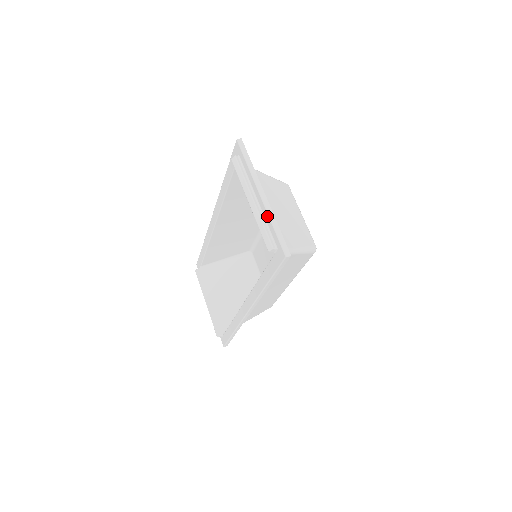
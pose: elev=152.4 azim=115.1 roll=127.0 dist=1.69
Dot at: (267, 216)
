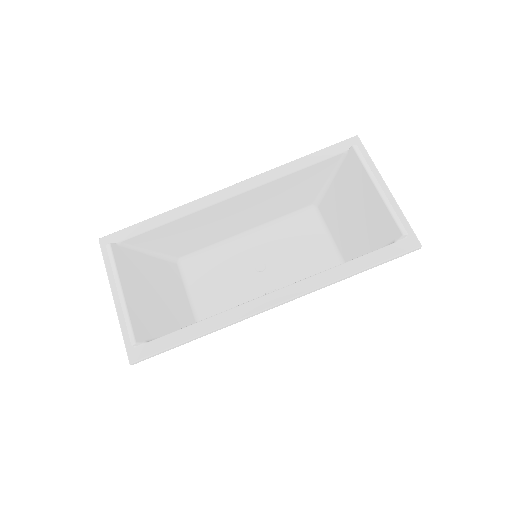
Dot at: (397, 207)
